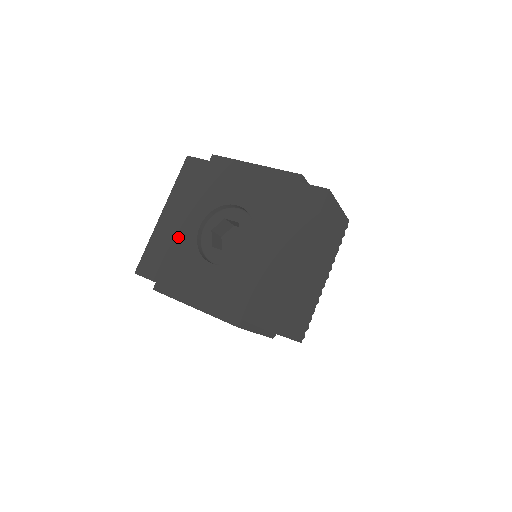
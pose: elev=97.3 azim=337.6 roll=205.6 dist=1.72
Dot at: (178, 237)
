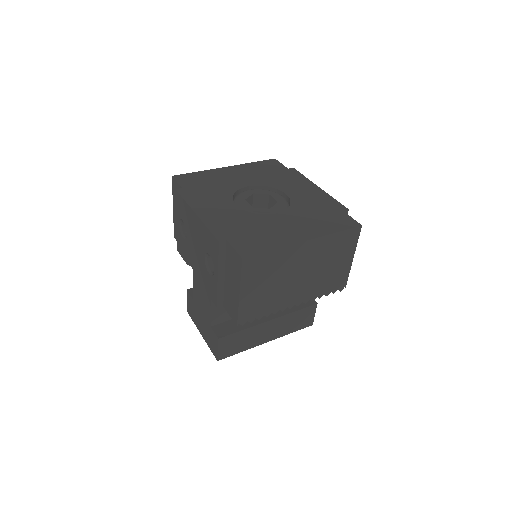
Dot at: (226, 181)
